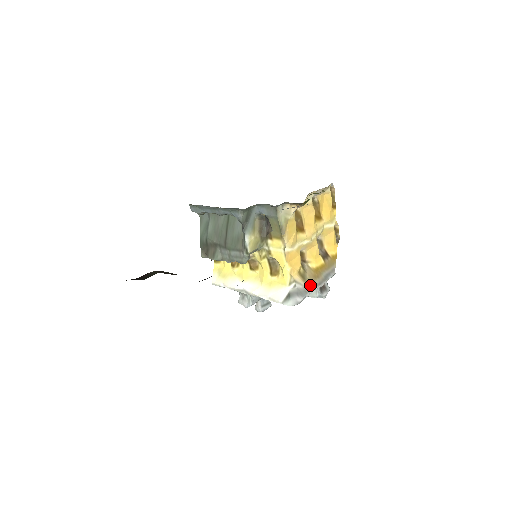
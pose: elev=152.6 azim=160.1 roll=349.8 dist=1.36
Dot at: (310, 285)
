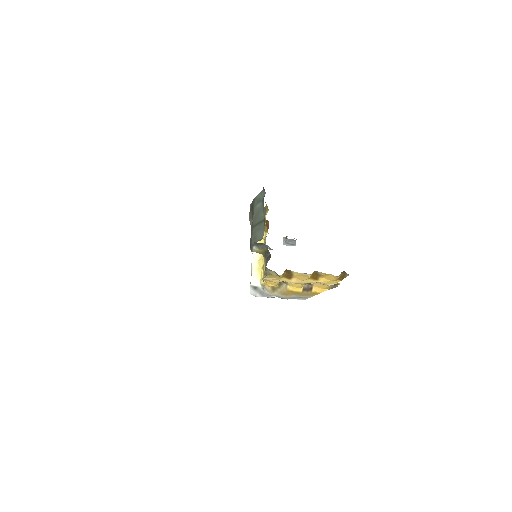
Dot at: (275, 294)
